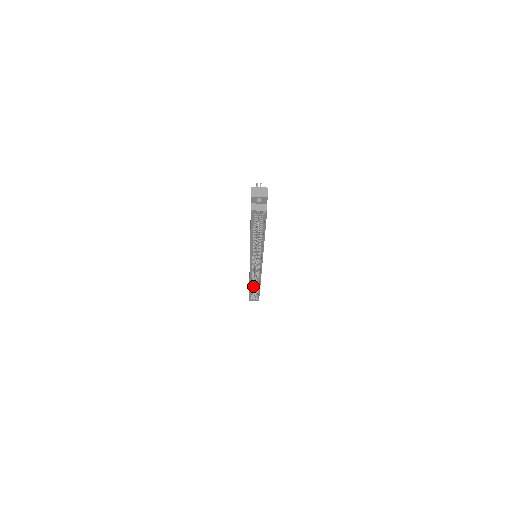
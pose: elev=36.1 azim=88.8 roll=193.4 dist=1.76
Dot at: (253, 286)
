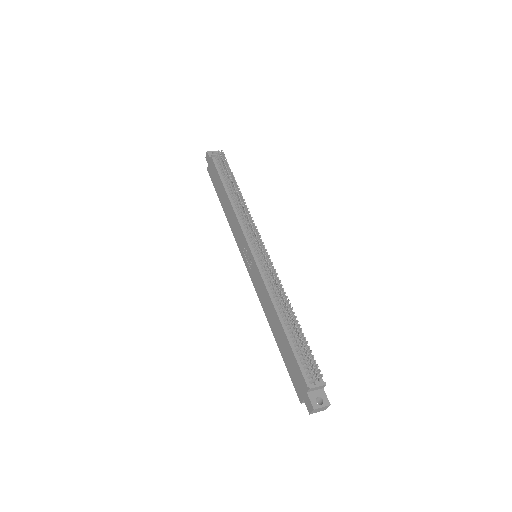
Dot at: occluded
